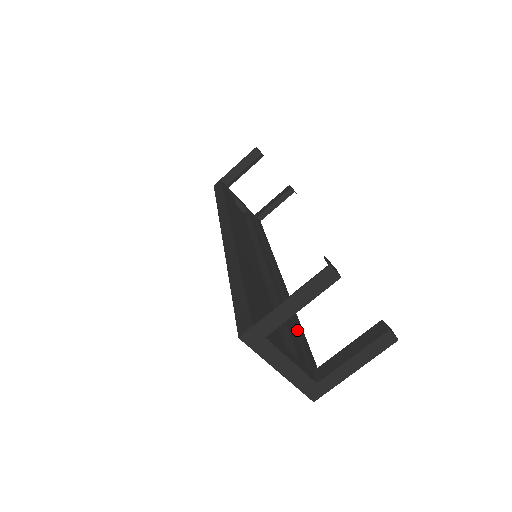
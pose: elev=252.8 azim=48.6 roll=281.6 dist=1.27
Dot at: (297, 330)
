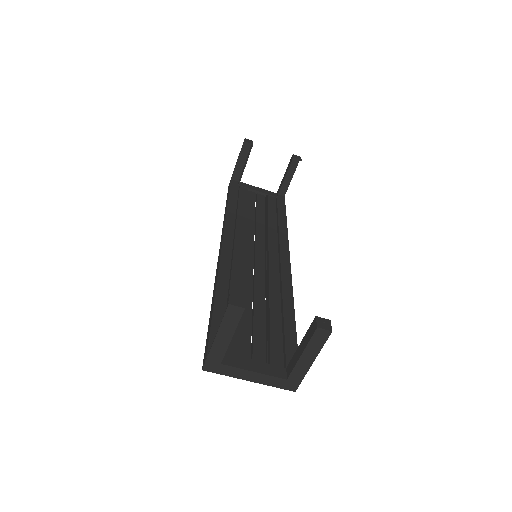
Dot at: (284, 325)
